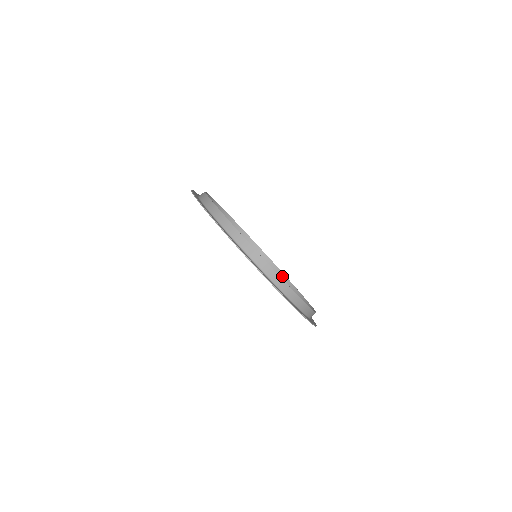
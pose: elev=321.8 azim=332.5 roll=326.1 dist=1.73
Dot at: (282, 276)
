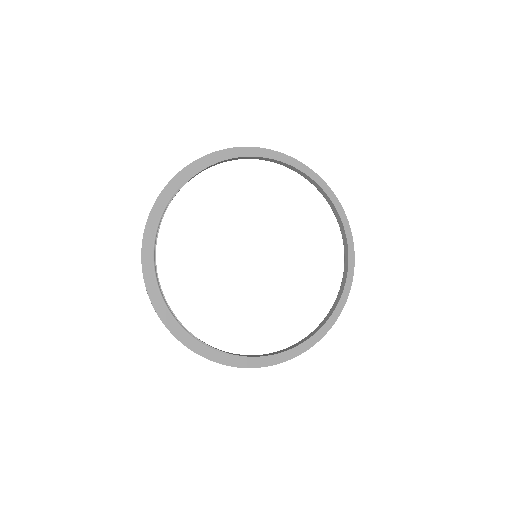
Dot at: (331, 205)
